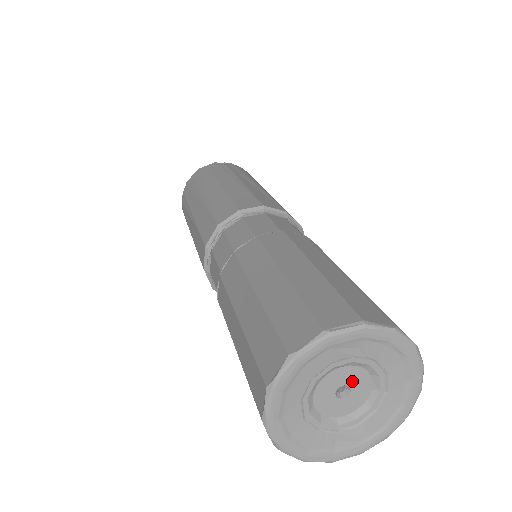
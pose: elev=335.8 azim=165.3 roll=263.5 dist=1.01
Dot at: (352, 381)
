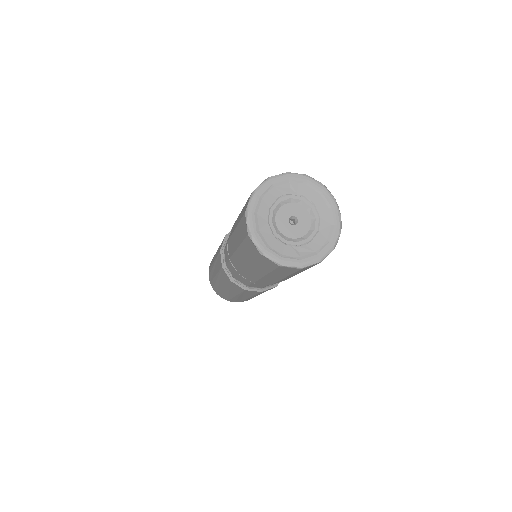
Dot at: (296, 213)
